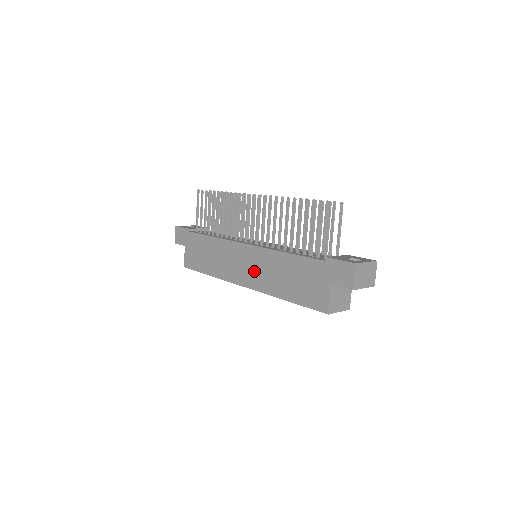
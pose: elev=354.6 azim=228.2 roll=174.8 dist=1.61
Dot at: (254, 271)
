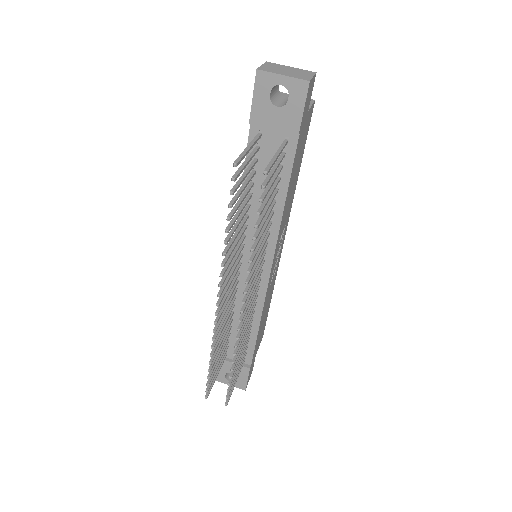
Dot at: occluded
